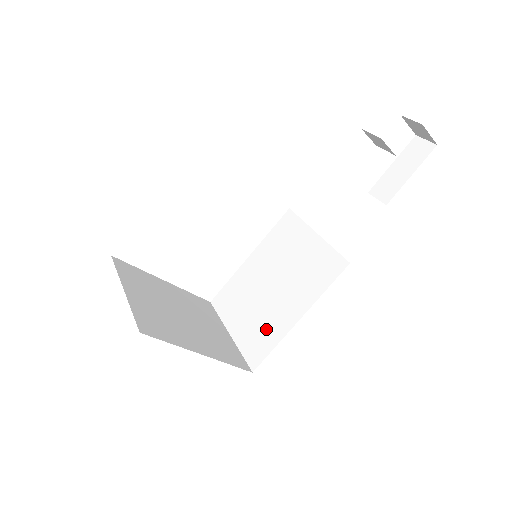
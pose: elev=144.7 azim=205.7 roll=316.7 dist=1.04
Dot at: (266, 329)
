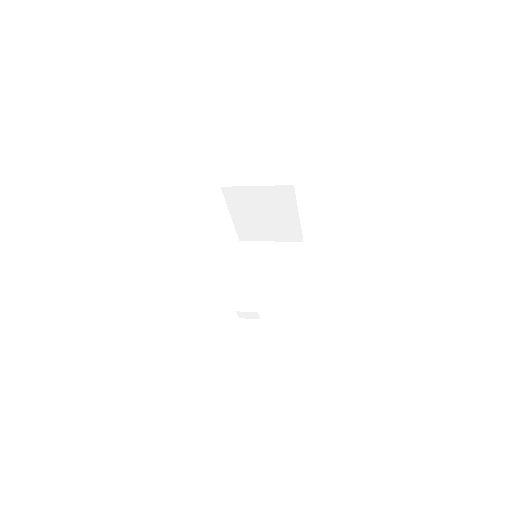
Dot at: (283, 293)
